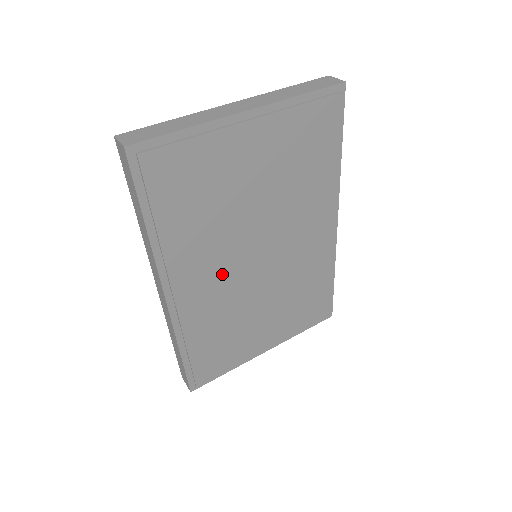
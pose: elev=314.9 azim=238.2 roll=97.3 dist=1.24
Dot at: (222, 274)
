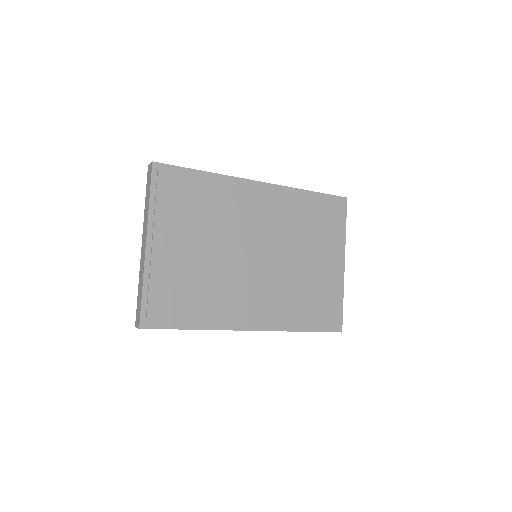
Dot at: (255, 287)
